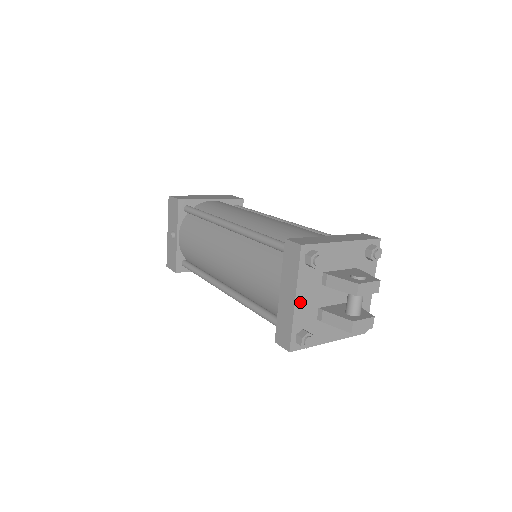
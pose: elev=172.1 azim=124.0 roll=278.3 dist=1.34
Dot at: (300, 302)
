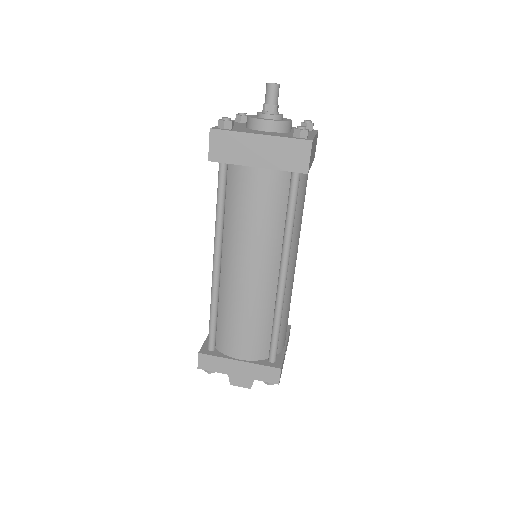
Dot at: occluded
